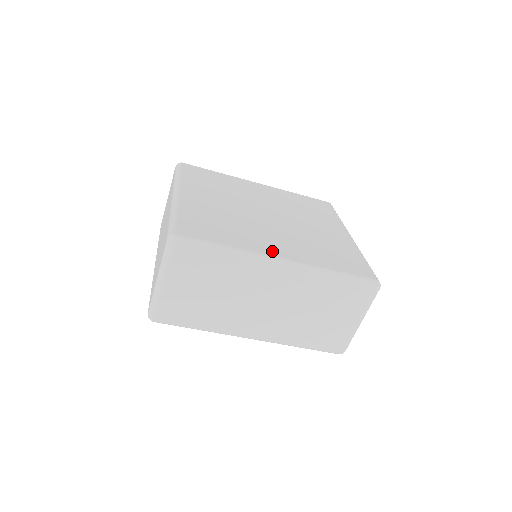
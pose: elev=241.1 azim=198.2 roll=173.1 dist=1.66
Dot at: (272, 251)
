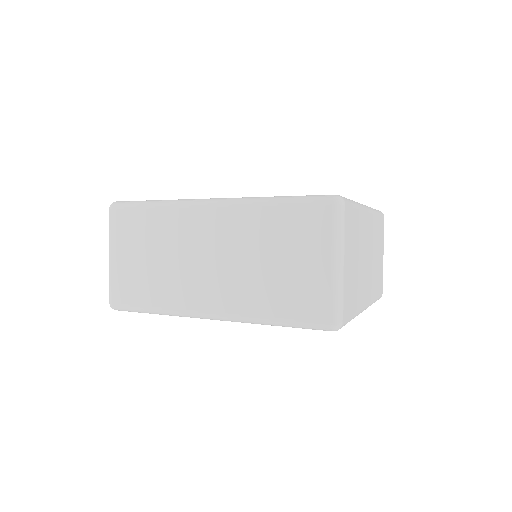
Dot at: occluded
